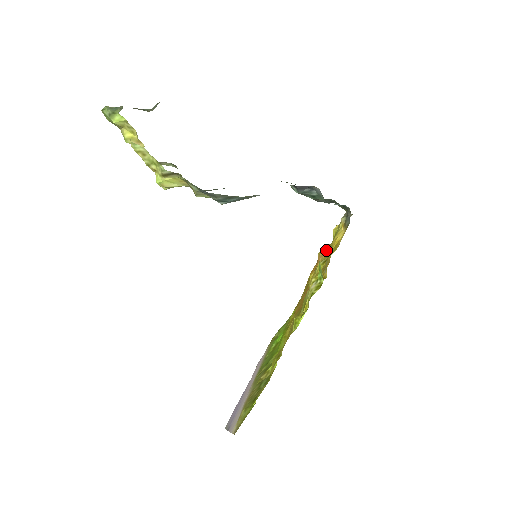
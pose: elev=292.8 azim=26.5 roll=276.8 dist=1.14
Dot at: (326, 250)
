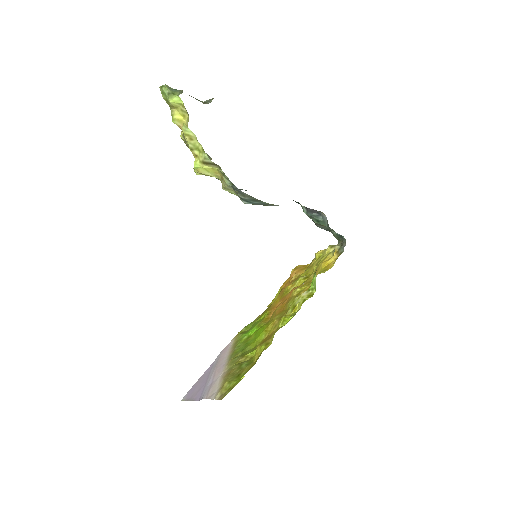
Dot at: (301, 269)
